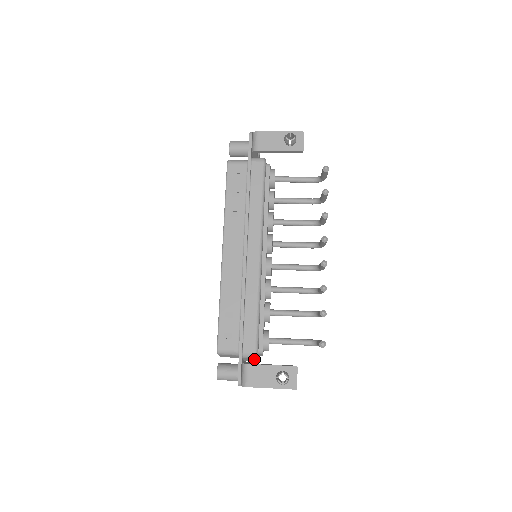
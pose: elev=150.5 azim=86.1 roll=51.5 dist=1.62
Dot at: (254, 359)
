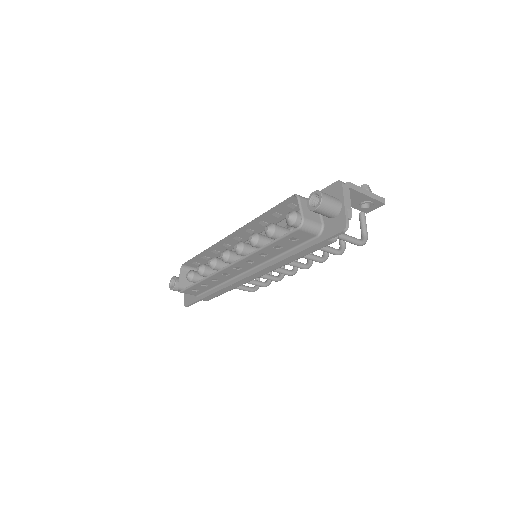
Dot at: occluded
